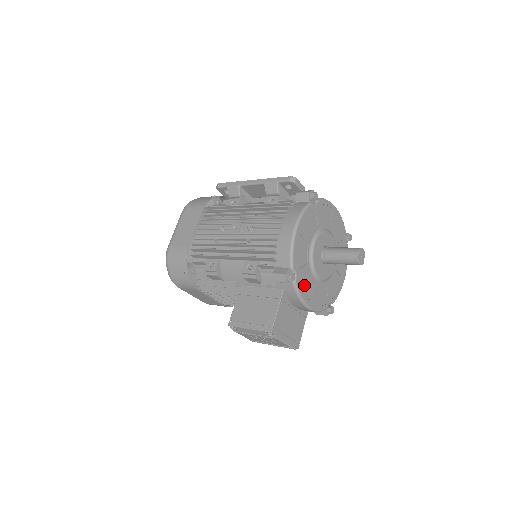
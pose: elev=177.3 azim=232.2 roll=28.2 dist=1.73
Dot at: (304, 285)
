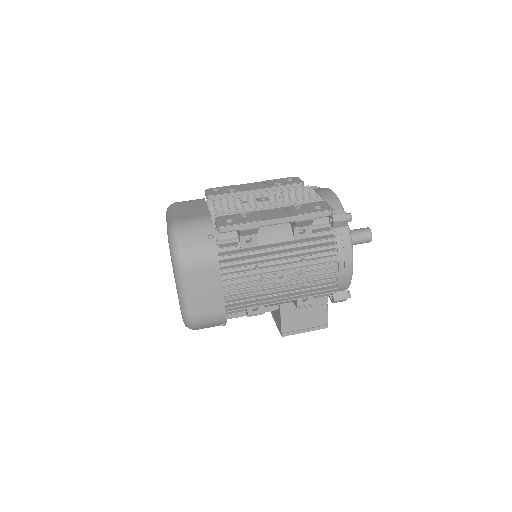
Dot at: occluded
